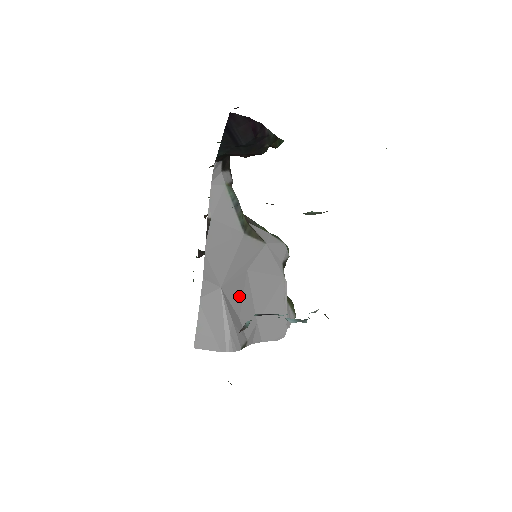
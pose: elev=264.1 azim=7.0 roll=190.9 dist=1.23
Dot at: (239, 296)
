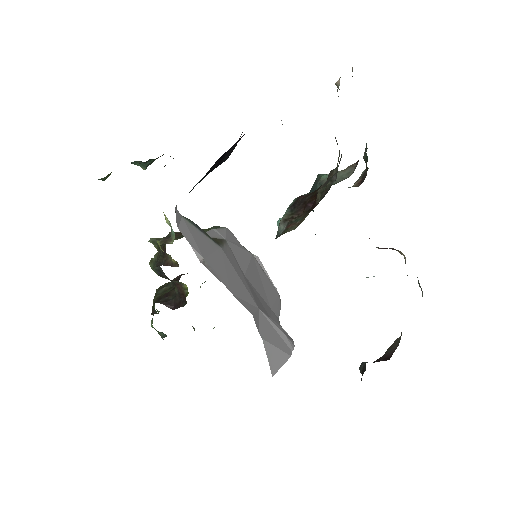
Dot at: (259, 302)
